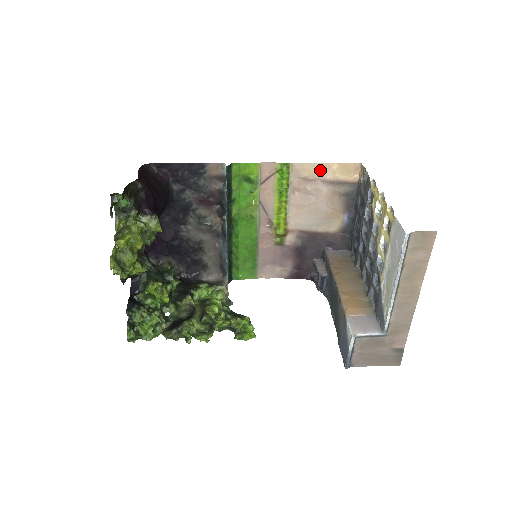
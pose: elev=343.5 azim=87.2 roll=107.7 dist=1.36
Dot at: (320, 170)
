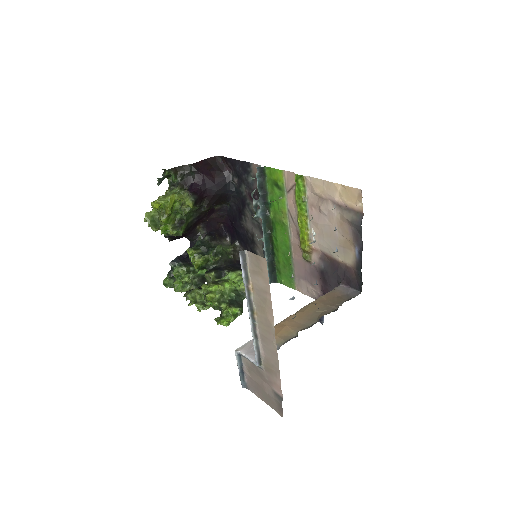
Dot at: (328, 189)
